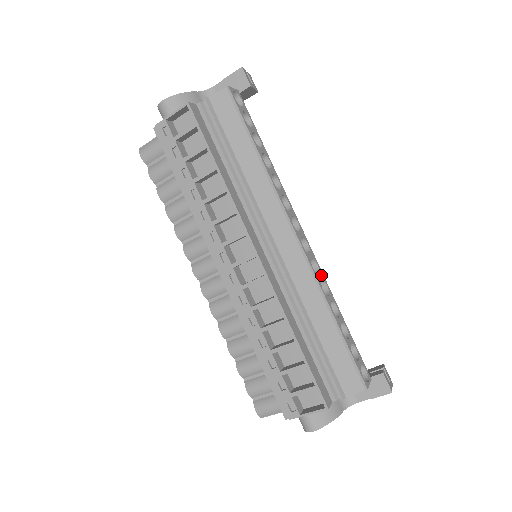
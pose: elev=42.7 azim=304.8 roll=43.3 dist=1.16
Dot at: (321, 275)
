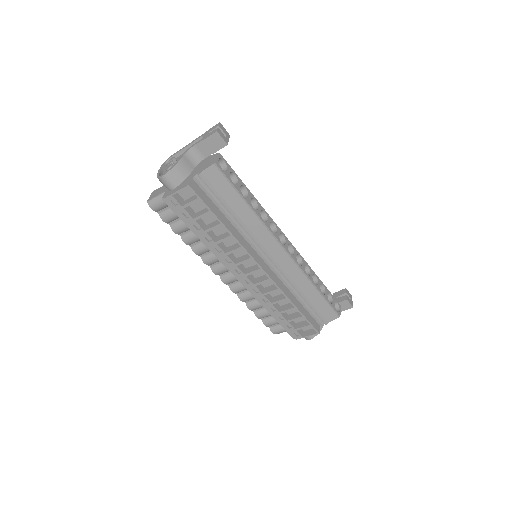
Dot at: (303, 262)
